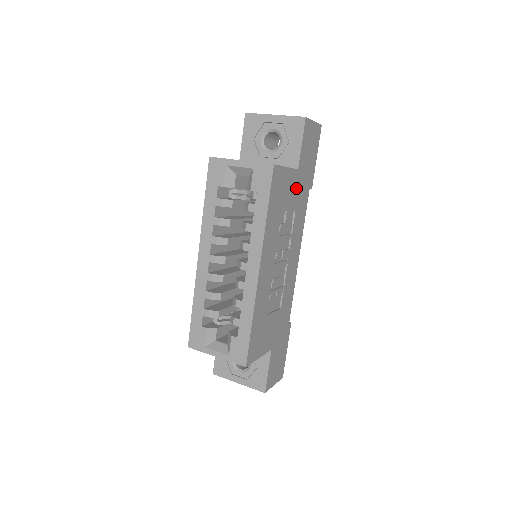
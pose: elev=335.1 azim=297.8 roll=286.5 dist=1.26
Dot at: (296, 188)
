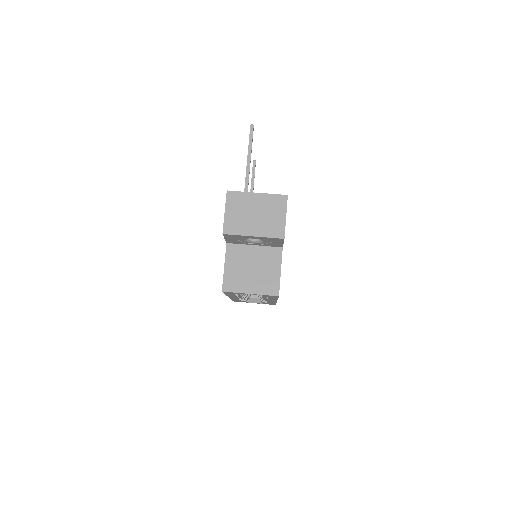
Dot at: occluded
